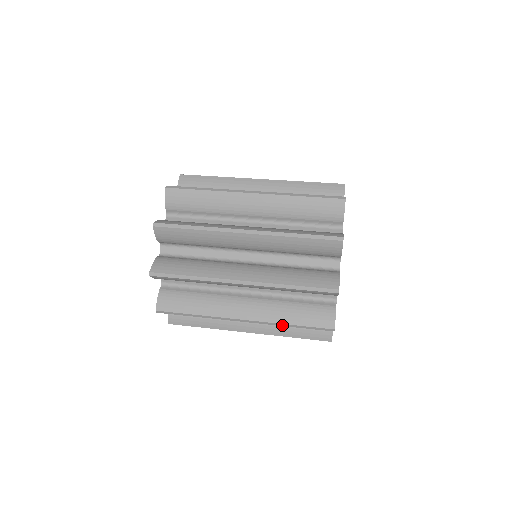
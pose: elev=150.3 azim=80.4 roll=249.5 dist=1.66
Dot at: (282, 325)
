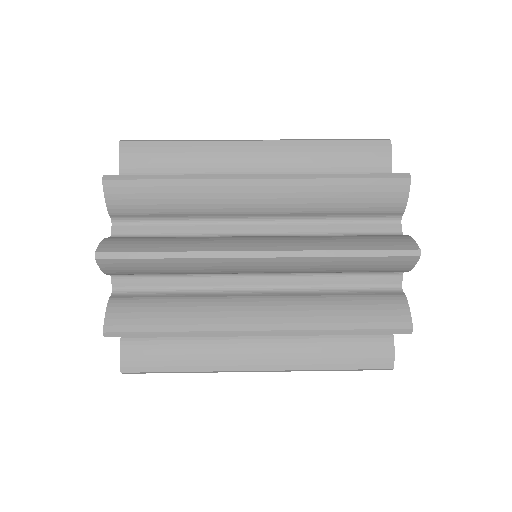
Dot at: (317, 370)
